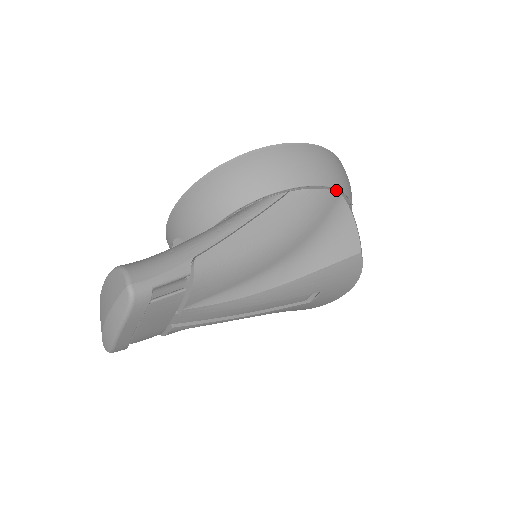
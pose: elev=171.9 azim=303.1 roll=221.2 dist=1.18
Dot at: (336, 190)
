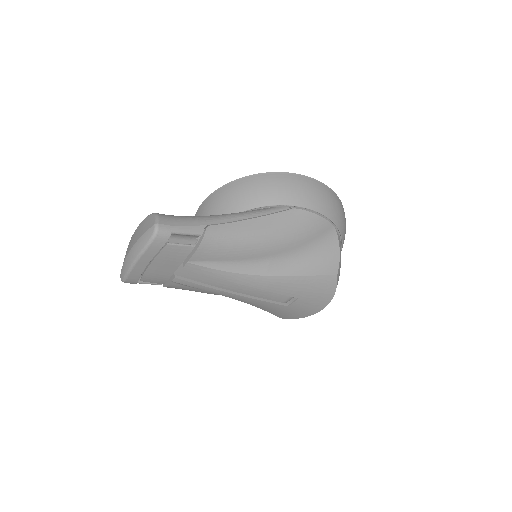
Dot at: (331, 222)
